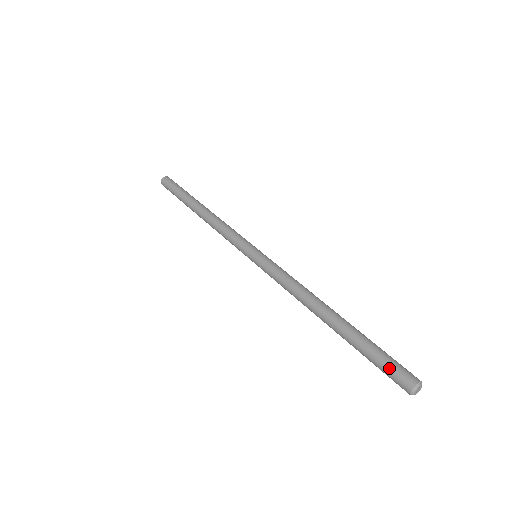
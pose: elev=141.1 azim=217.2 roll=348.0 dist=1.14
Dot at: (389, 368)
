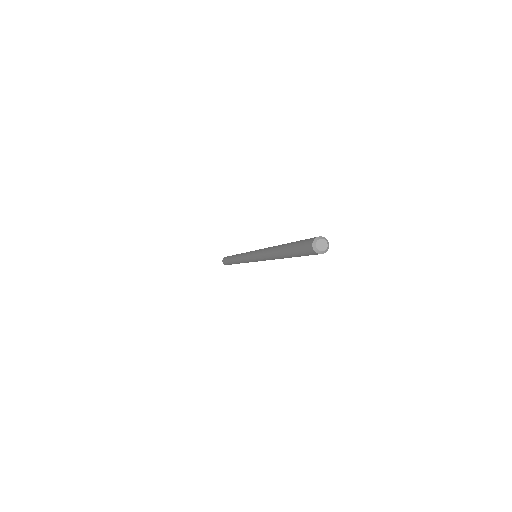
Dot at: (304, 241)
